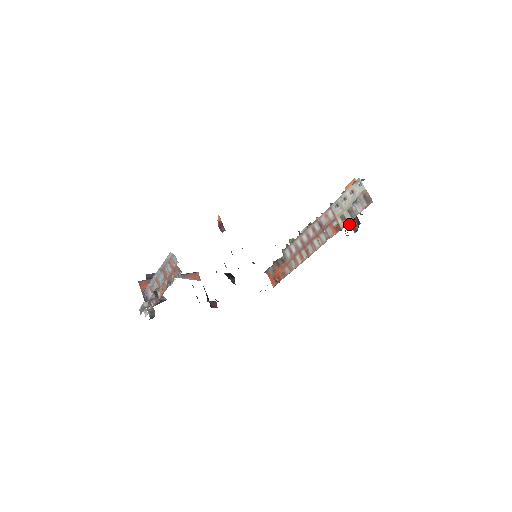
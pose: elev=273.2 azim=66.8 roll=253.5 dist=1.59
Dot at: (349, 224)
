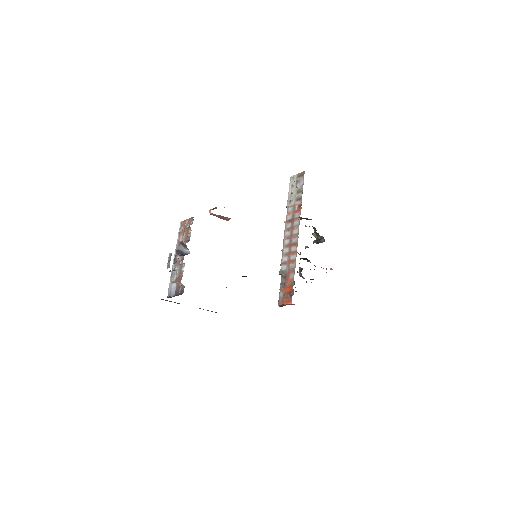
Dot at: occluded
